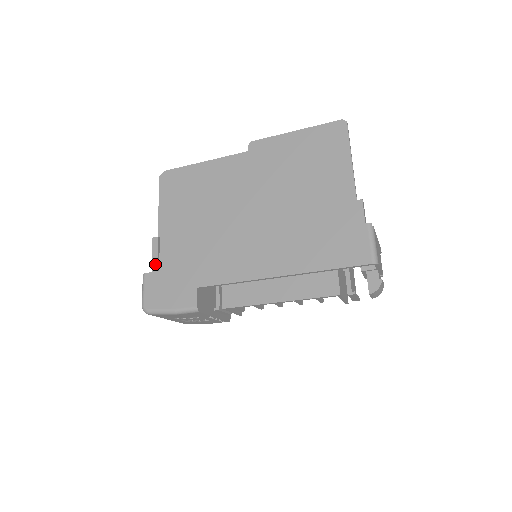
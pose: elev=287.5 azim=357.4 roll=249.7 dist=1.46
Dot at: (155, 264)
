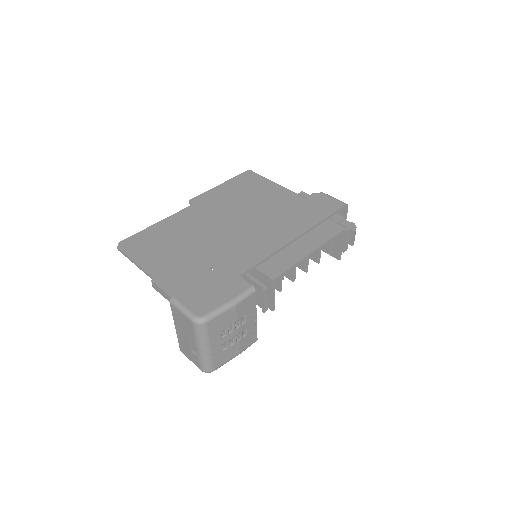
Dot at: (173, 294)
